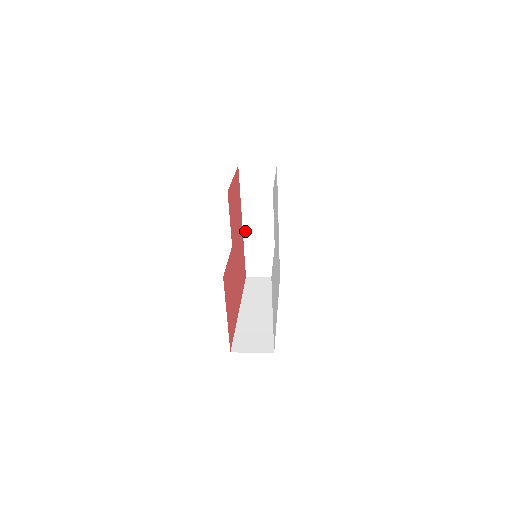
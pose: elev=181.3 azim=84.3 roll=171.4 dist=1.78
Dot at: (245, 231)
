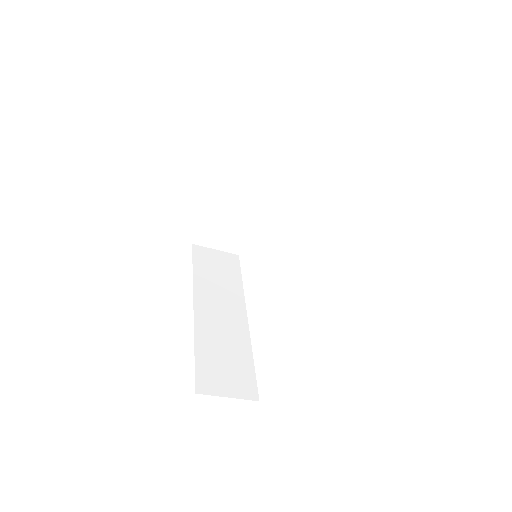
Dot at: (197, 315)
